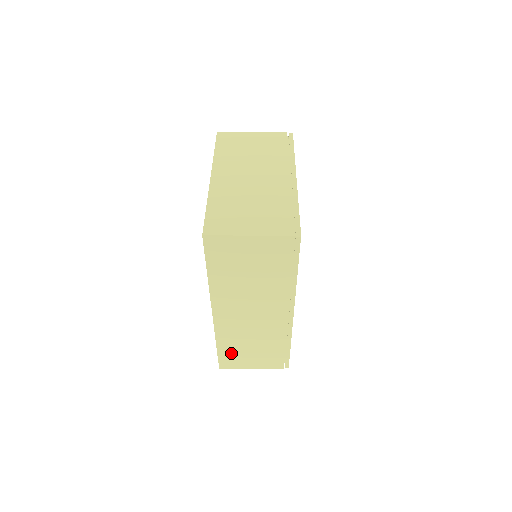
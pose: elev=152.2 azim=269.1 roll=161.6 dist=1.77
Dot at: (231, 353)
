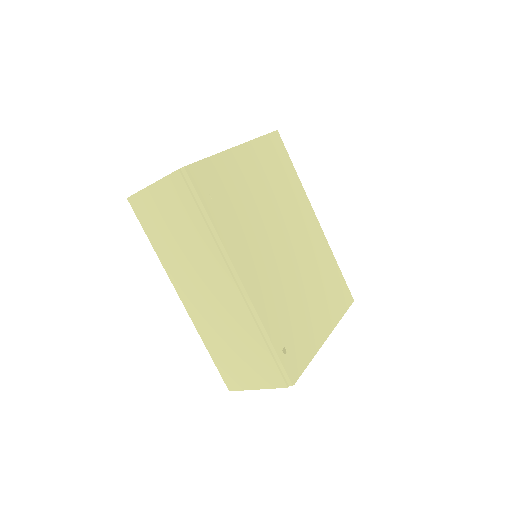
Dot at: (225, 362)
